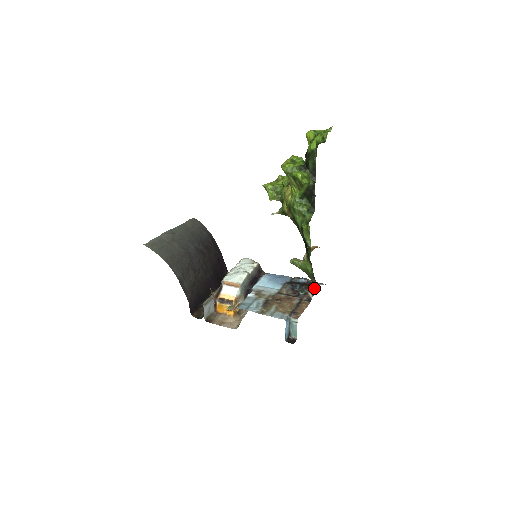
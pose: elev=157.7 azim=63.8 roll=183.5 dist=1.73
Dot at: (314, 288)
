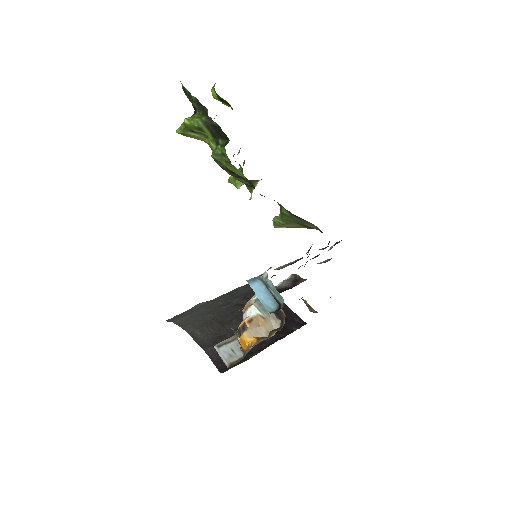
Dot at: occluded
